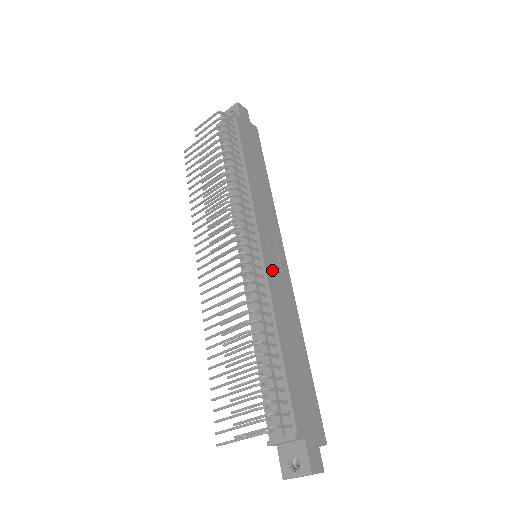
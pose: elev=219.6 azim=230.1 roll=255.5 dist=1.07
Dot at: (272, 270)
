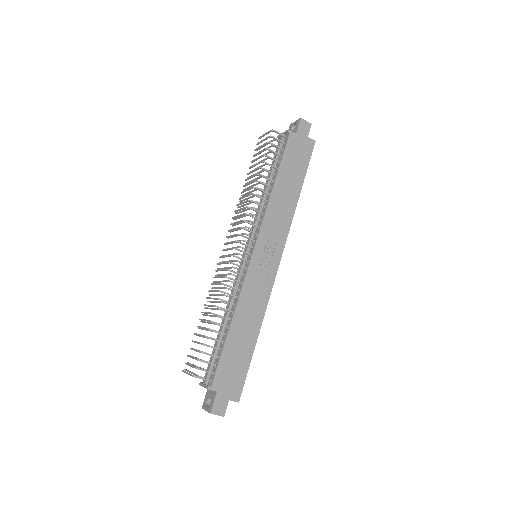
Dot at: (255, 272)
